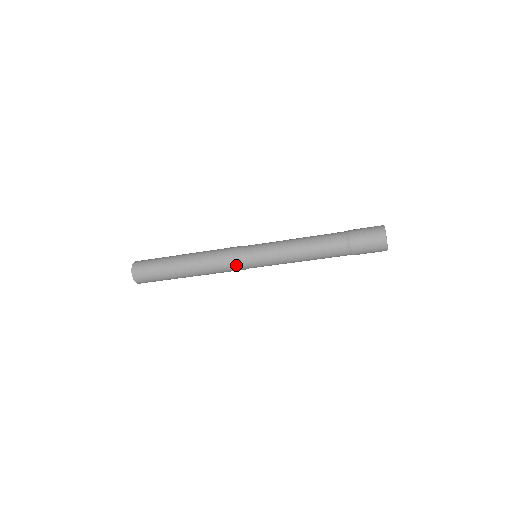
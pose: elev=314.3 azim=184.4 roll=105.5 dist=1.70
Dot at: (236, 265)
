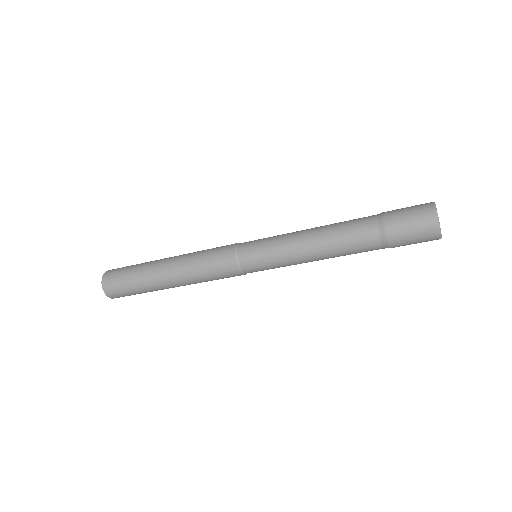
Dot at: occluded
